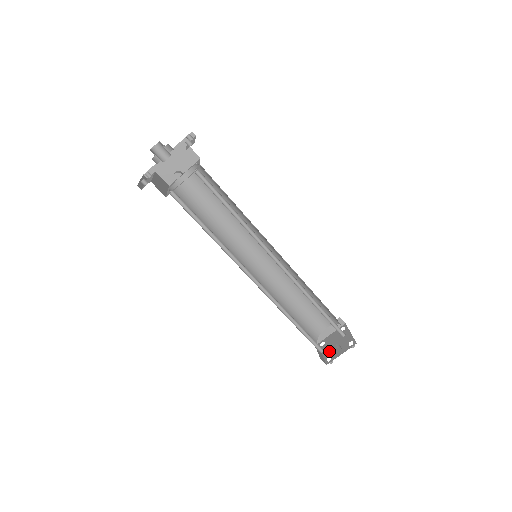
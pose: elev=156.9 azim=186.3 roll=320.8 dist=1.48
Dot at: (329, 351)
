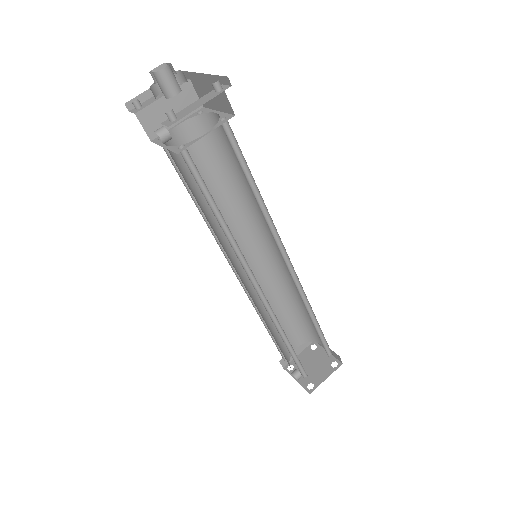
Dot at: (302, 362)
